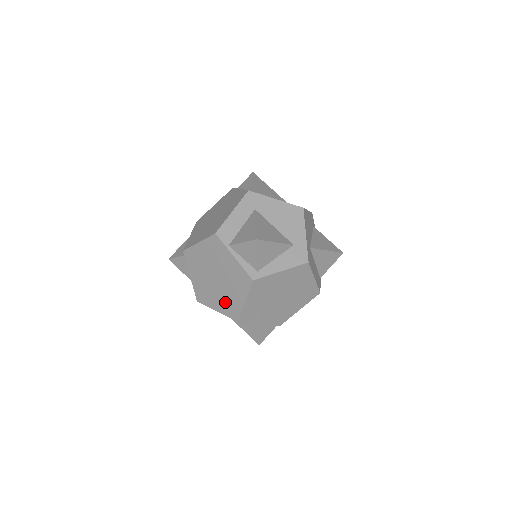
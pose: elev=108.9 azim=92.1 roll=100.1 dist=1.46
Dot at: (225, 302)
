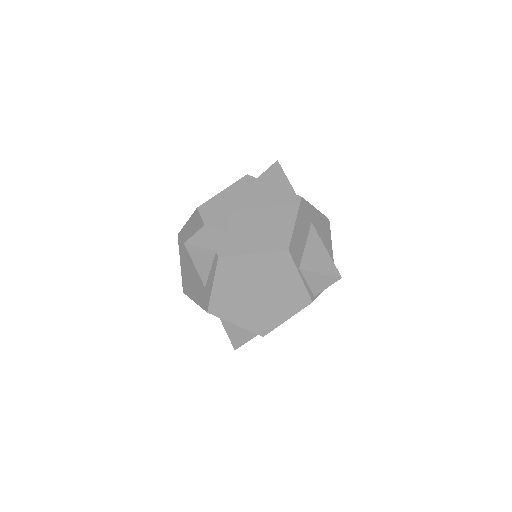
Dot at: occluded
